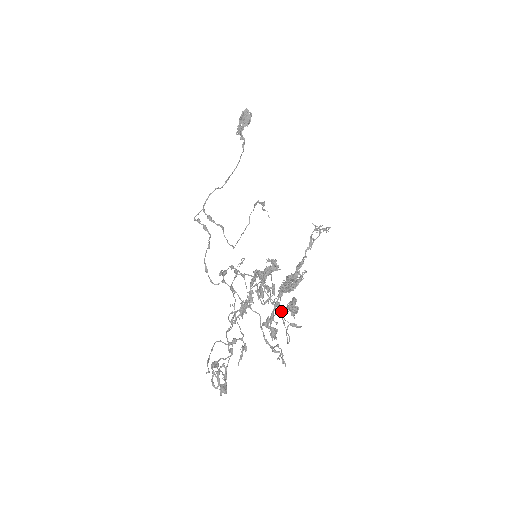
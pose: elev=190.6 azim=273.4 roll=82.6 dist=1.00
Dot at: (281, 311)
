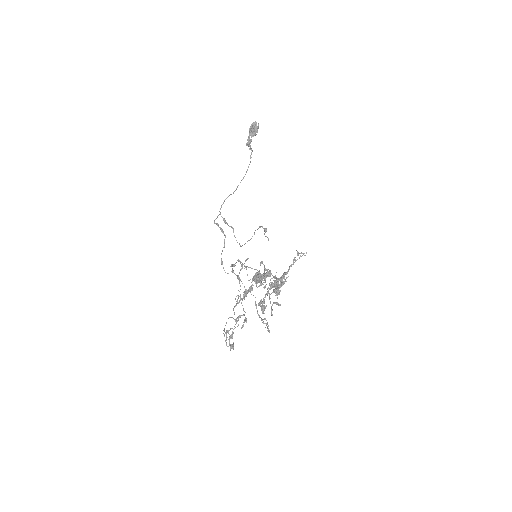
Dot at: (269, 294)
